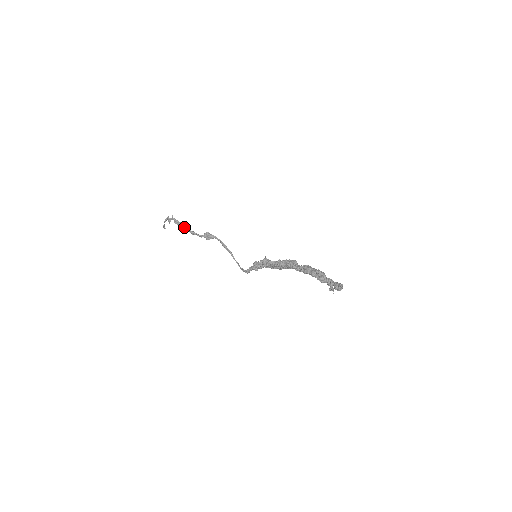
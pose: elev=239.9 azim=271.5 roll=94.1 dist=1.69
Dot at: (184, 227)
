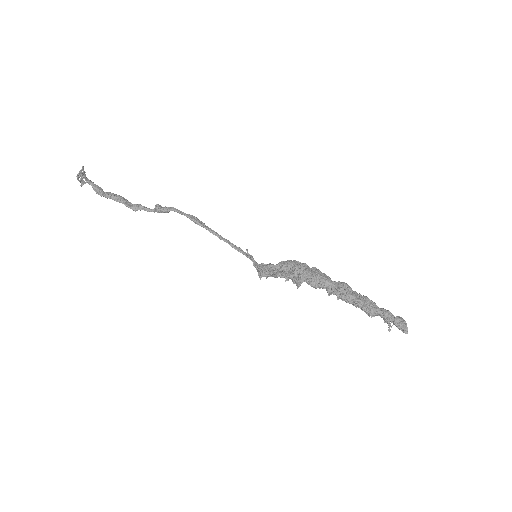
Dot at: occluded
